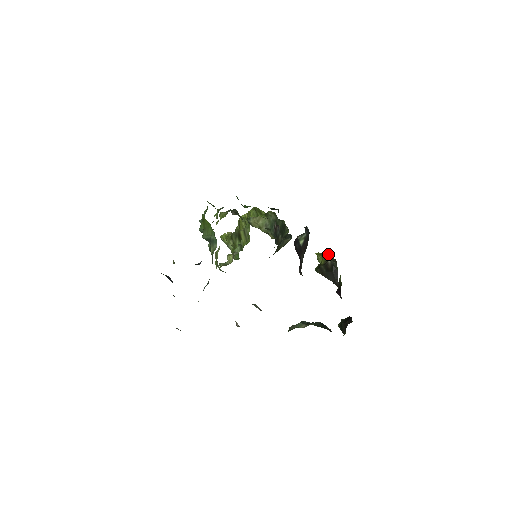
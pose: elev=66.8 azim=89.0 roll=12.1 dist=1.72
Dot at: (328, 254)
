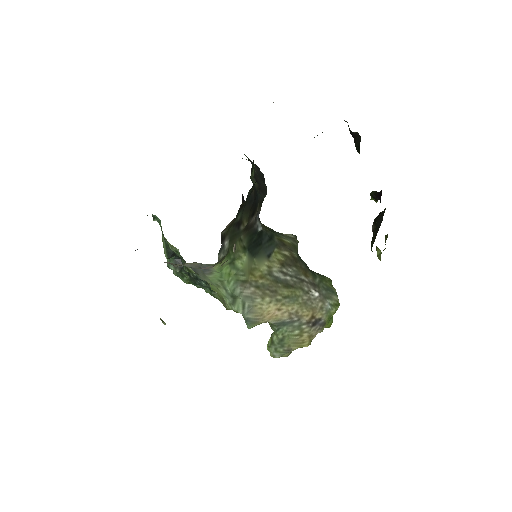
Dot at: occluded
